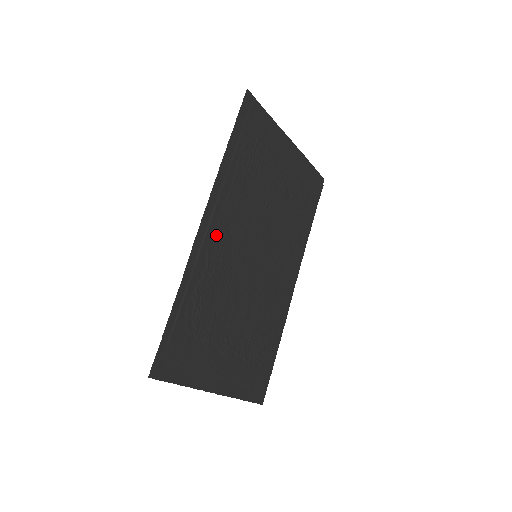
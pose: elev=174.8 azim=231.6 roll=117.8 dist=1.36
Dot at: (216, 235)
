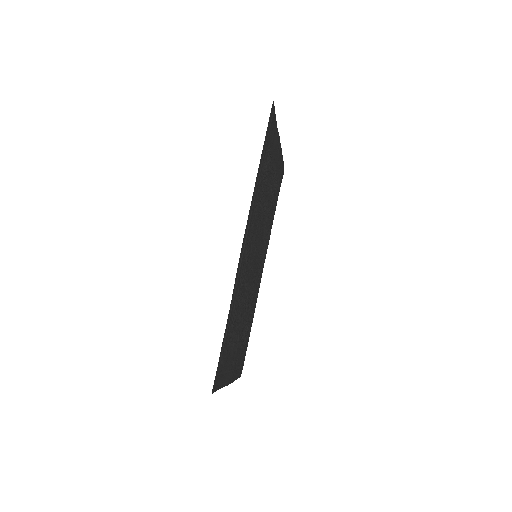
Dot at: (246, 250)
